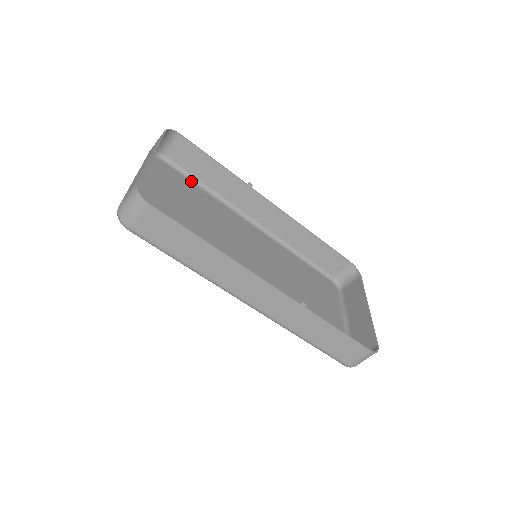
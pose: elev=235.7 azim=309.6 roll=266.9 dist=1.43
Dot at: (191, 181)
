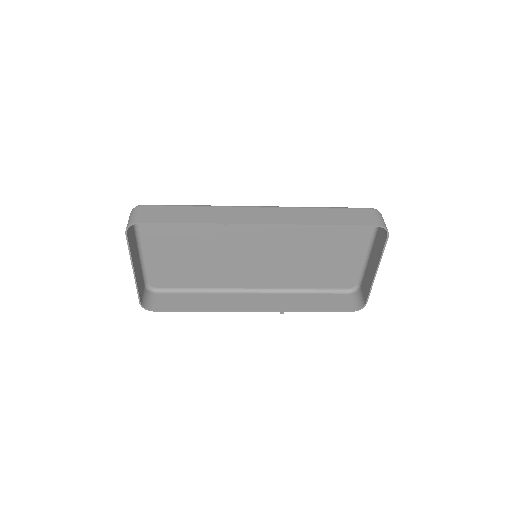
Dot at: occluded
